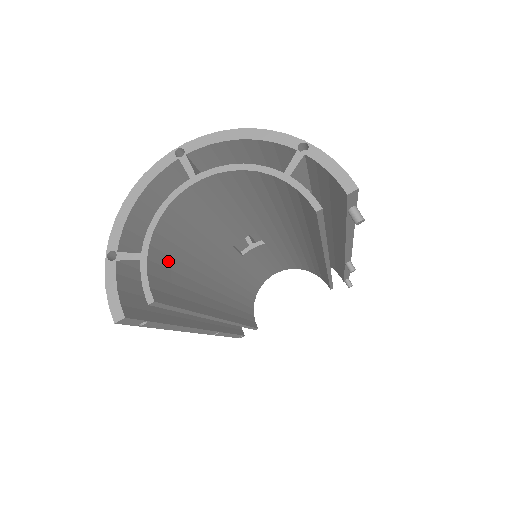
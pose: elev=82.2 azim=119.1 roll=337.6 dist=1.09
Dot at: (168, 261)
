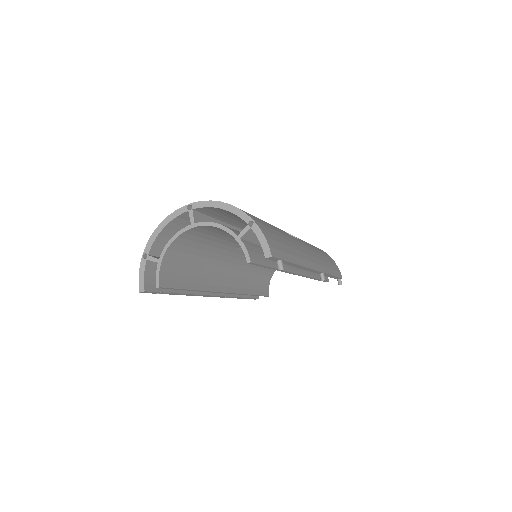
Dot at: (178, 262)
